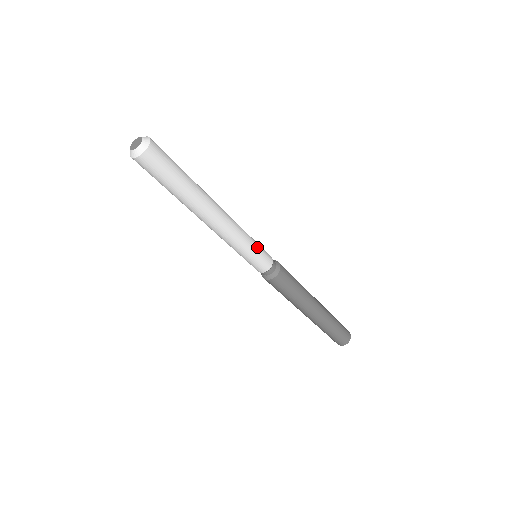
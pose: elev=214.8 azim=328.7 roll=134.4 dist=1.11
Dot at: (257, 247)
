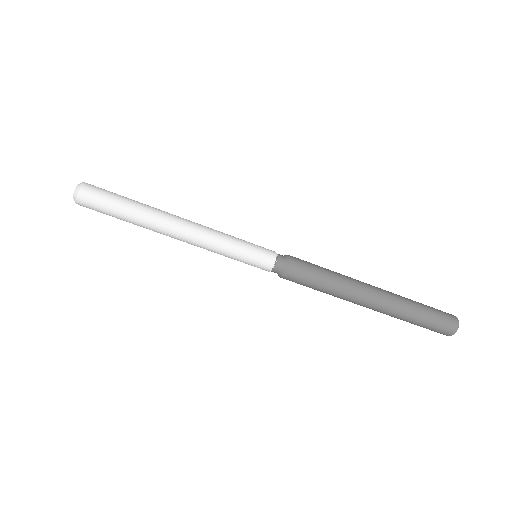
Dot at: (246, 241)
